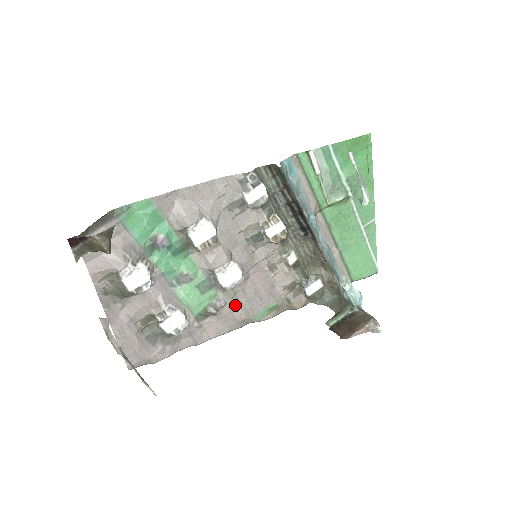
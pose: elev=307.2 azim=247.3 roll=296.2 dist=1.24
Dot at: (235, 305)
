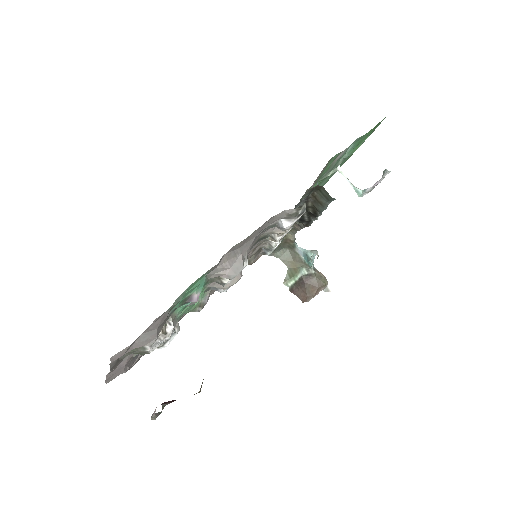
Dot at: (213, 290)
